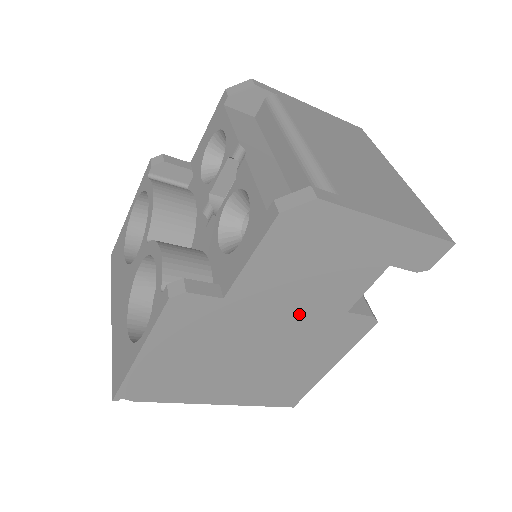
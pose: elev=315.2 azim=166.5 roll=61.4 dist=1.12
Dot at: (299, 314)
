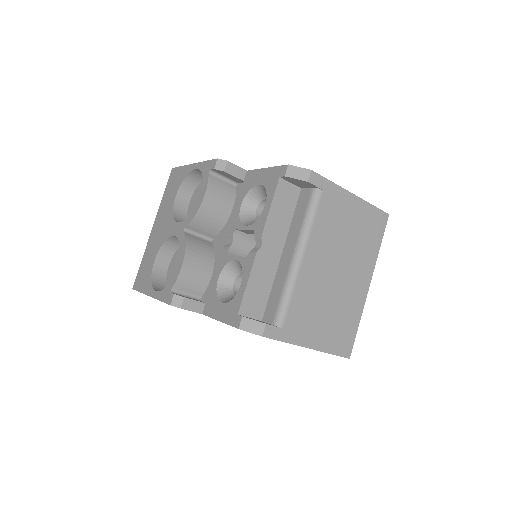
Dot at: occluded
